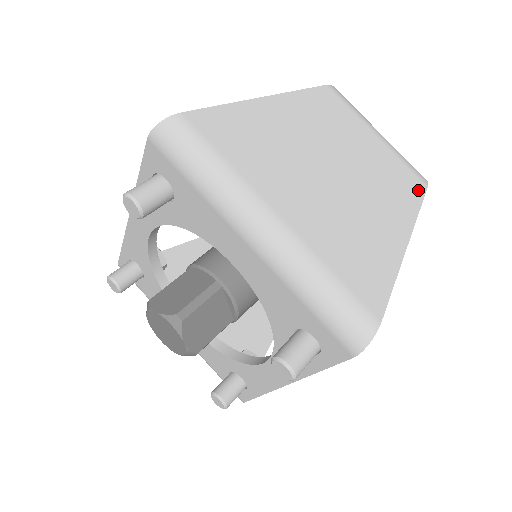
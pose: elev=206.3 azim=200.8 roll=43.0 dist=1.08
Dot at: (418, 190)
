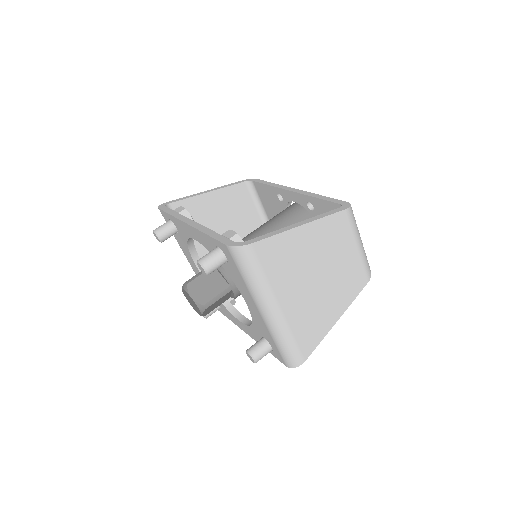
Dot at: (362, 285)
